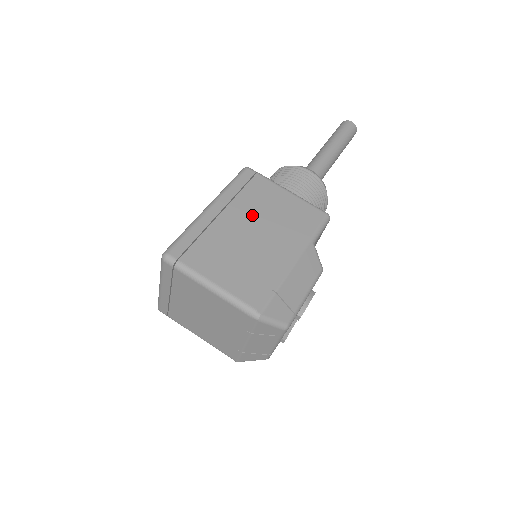
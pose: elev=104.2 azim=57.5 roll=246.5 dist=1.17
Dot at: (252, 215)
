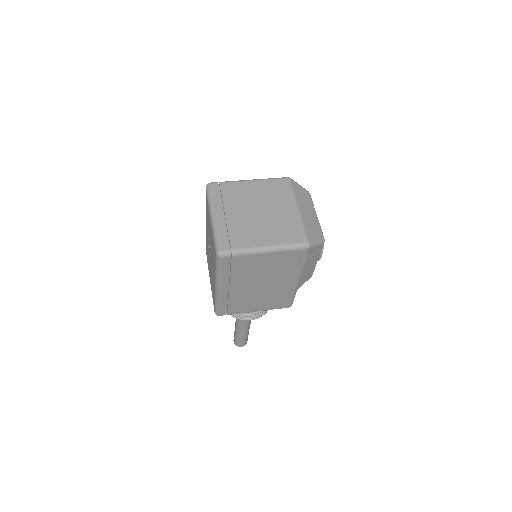
Dot at: occluded
